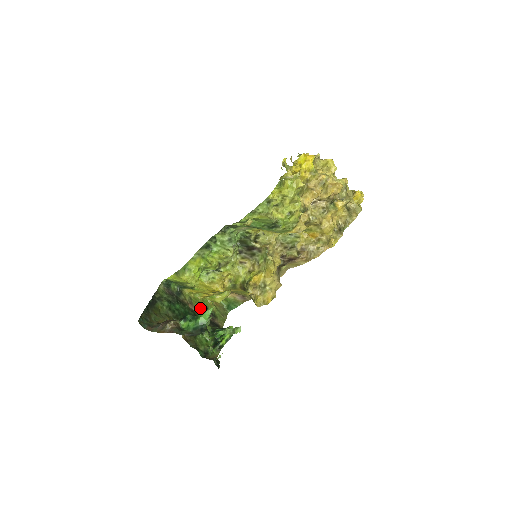
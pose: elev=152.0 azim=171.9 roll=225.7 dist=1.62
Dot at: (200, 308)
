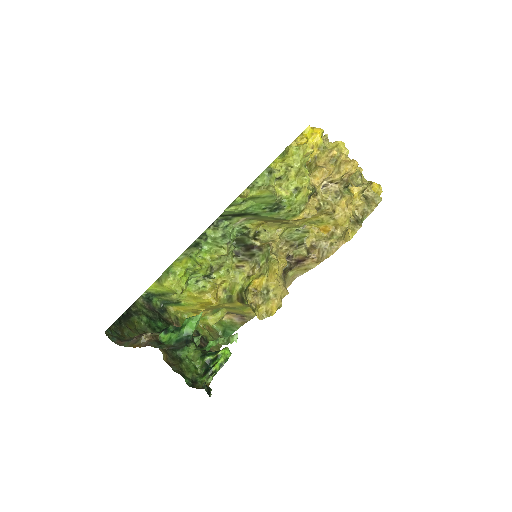
Dot at: occluded
